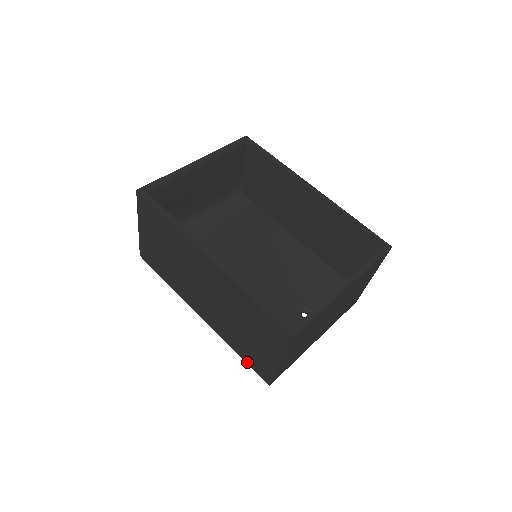
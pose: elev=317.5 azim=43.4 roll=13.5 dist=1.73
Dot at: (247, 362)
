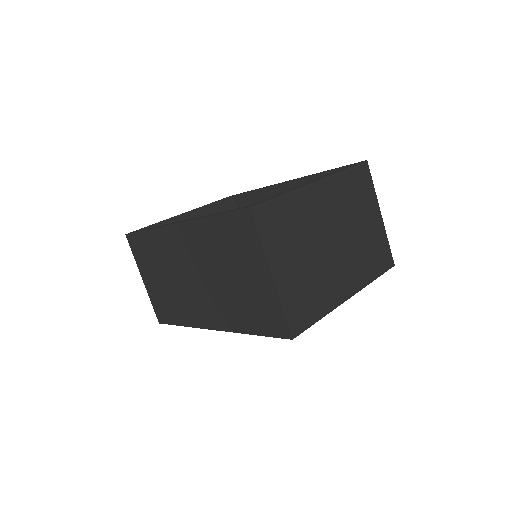
Dot at: (263, 333)
